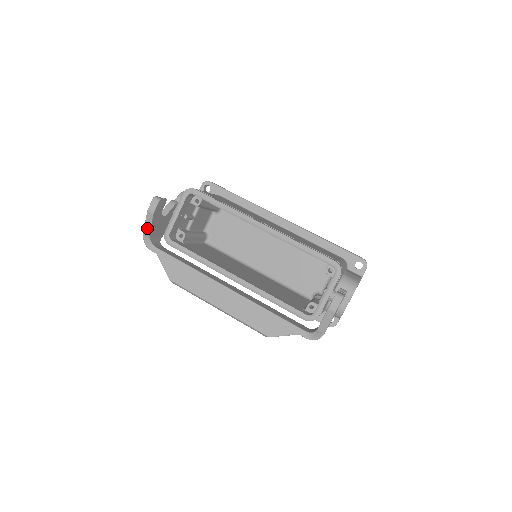
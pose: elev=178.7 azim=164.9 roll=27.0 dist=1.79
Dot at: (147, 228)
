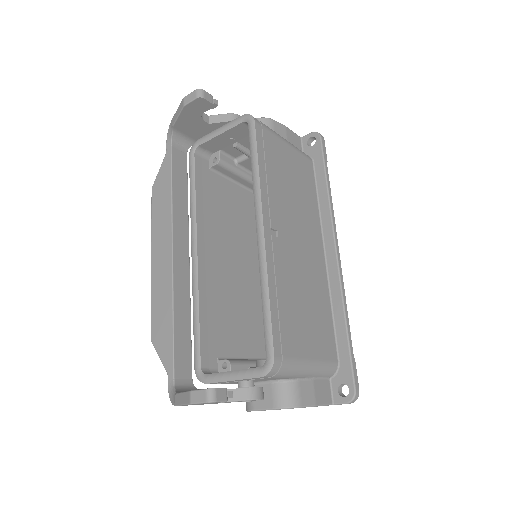
Dot at: (175, 117)
